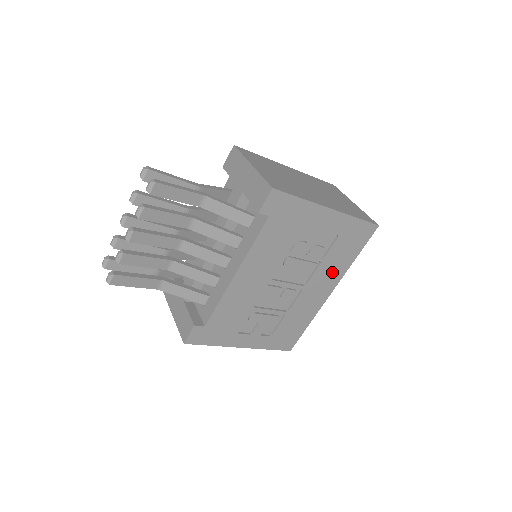
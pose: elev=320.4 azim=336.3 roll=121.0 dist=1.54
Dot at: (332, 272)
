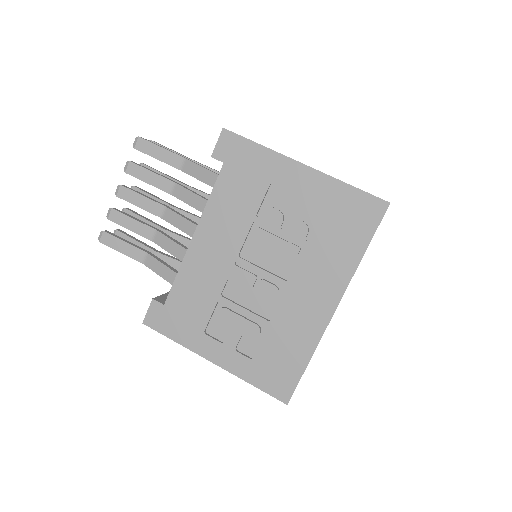
Dot at: (328, 270)
